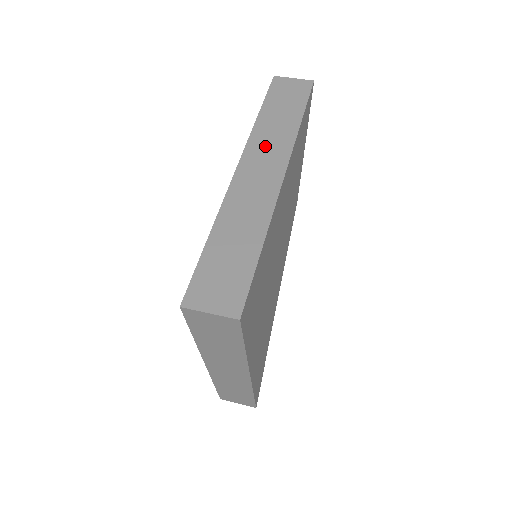
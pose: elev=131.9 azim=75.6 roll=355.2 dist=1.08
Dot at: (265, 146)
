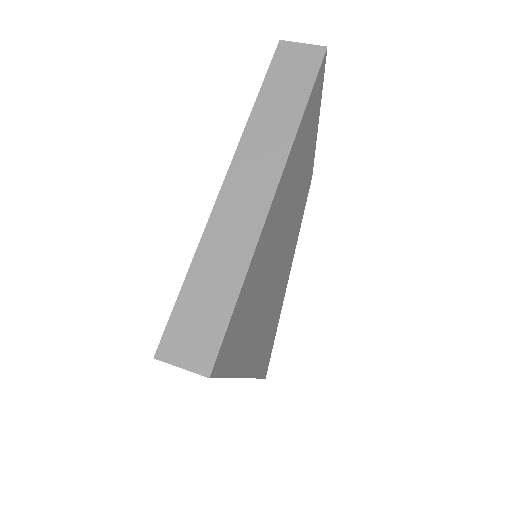
Dot at: (258, 151)
